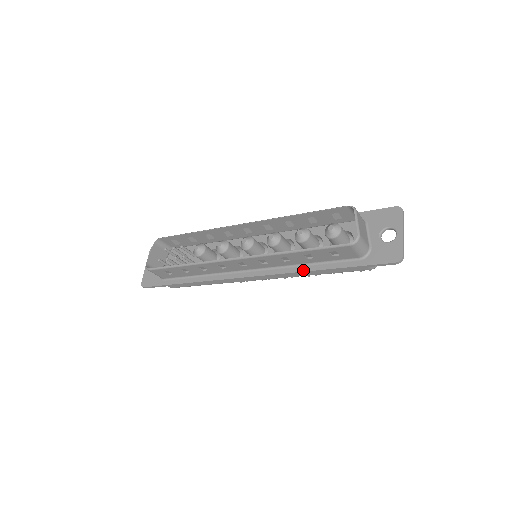
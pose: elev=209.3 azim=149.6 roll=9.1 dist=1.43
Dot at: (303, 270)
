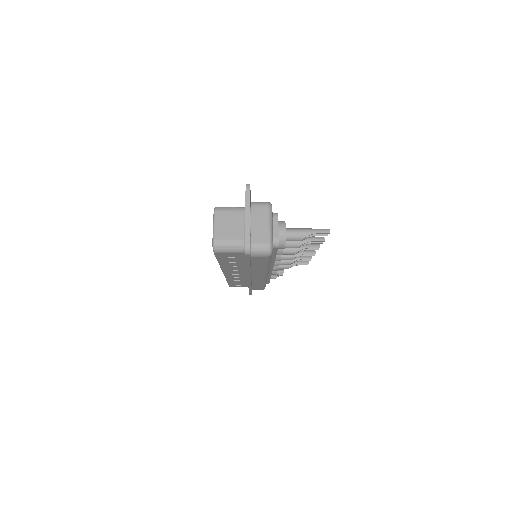
Dot at: occluded
